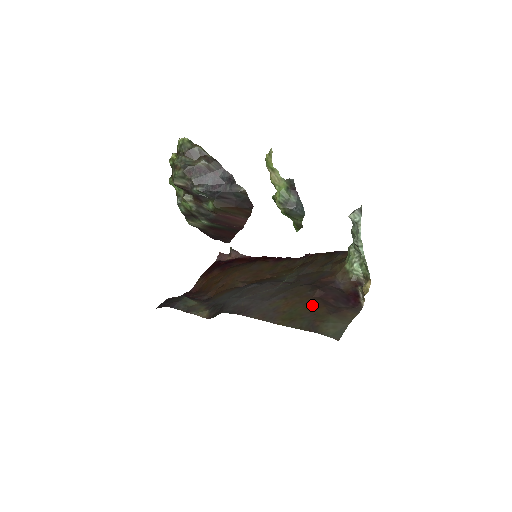
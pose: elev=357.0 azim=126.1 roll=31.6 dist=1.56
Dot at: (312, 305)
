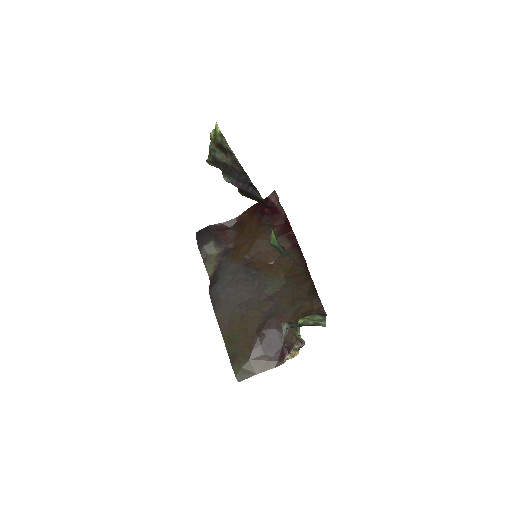
Dot at: (248, 341)
